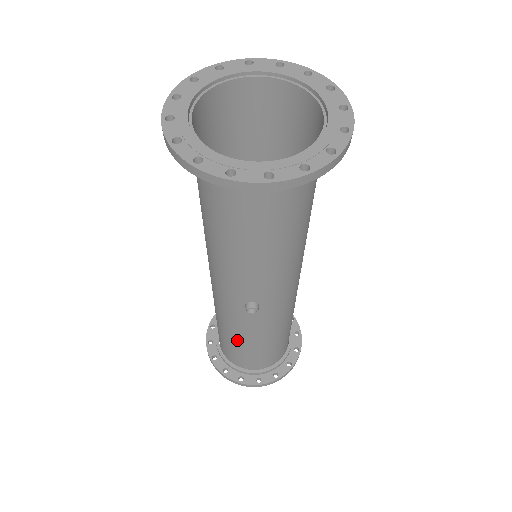
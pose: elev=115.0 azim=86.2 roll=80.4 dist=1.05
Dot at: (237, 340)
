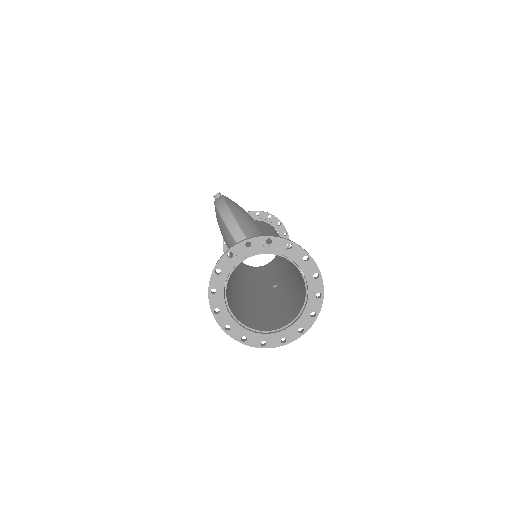
Dot at: occluded
